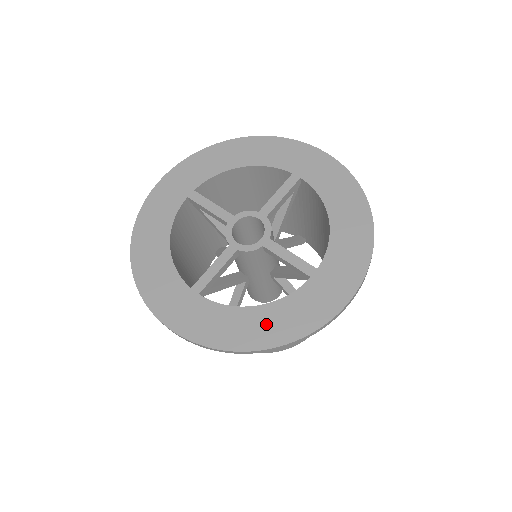
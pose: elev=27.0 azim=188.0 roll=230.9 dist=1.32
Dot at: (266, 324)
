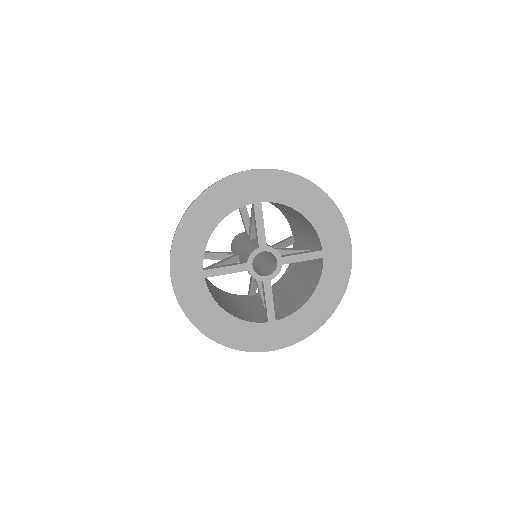
Dot at: (224, 327)
